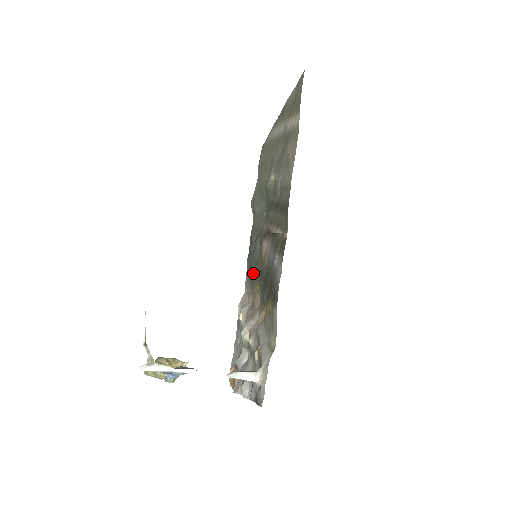
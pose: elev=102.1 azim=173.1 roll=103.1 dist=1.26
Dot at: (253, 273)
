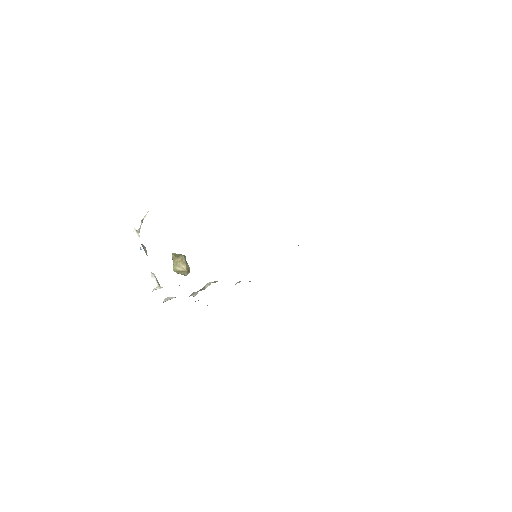
Dot at: occluded
